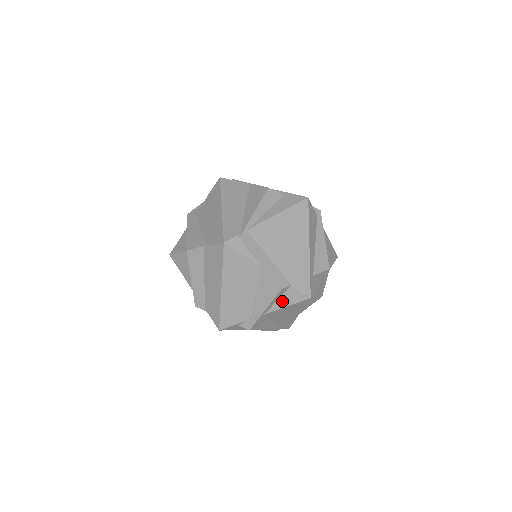
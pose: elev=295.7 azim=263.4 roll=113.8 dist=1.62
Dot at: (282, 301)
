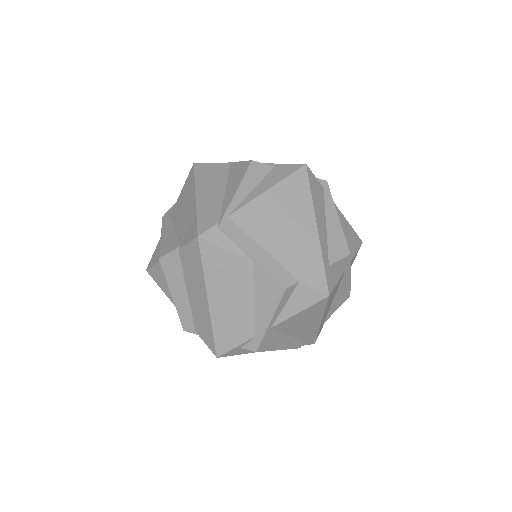
Dot at: (291, 306)
